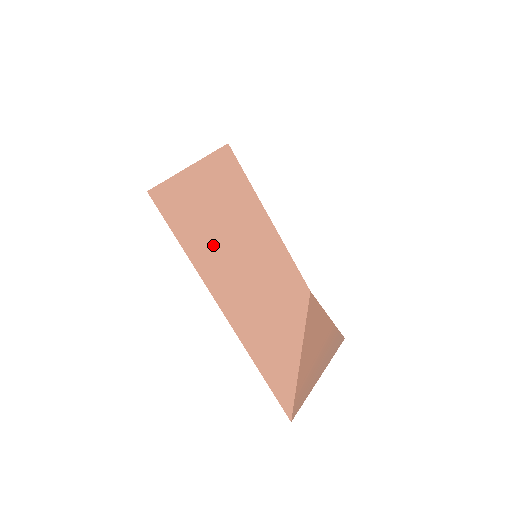
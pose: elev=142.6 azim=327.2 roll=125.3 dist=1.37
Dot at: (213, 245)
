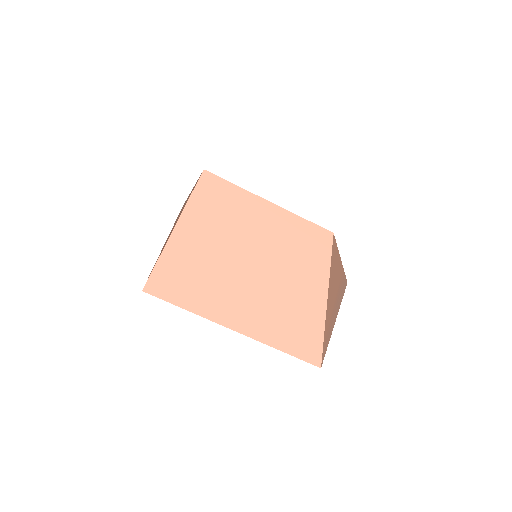
Dot at: (210, 282)
